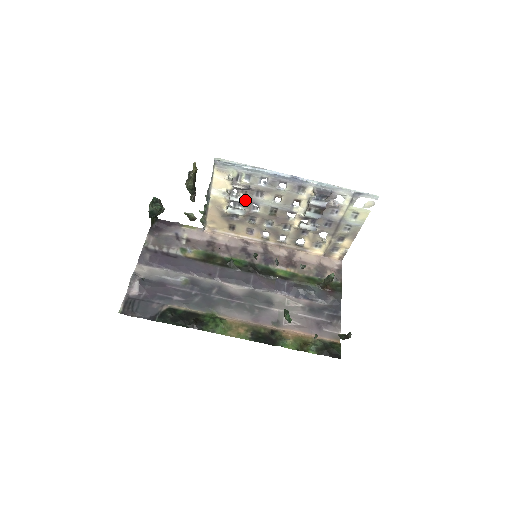
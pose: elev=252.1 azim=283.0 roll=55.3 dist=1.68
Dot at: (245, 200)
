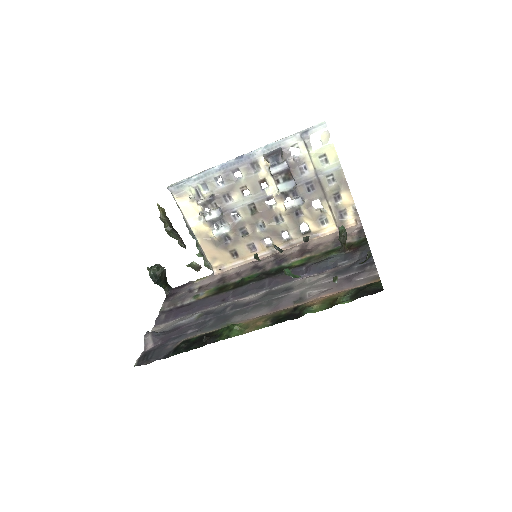
Dot at: (219, 212)
